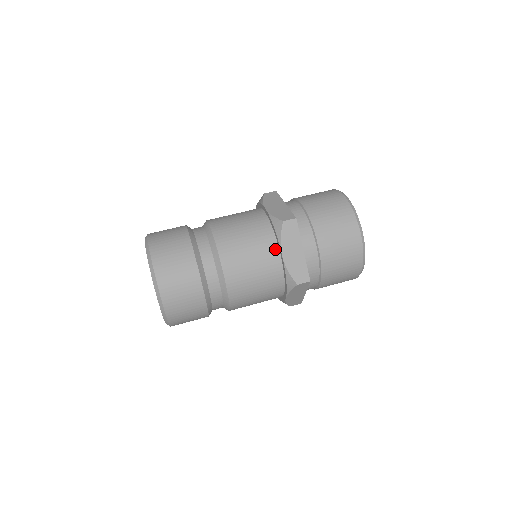
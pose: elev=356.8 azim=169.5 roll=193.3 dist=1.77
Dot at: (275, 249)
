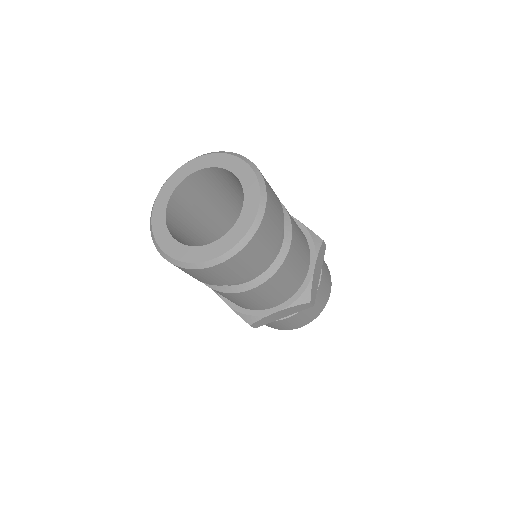
Dot at: (309, 259)
